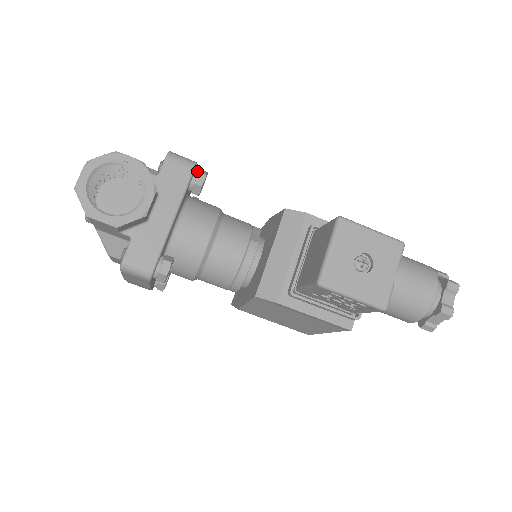
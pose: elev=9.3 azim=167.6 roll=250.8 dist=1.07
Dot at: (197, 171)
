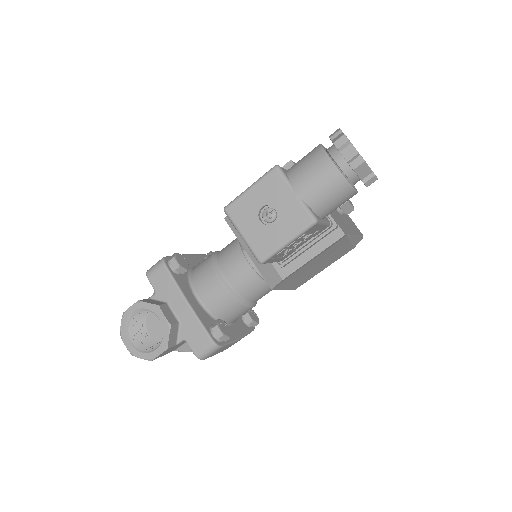
Dot at: (169, 262)
